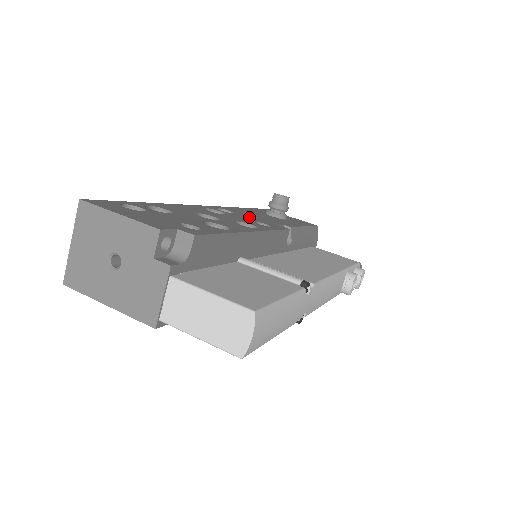
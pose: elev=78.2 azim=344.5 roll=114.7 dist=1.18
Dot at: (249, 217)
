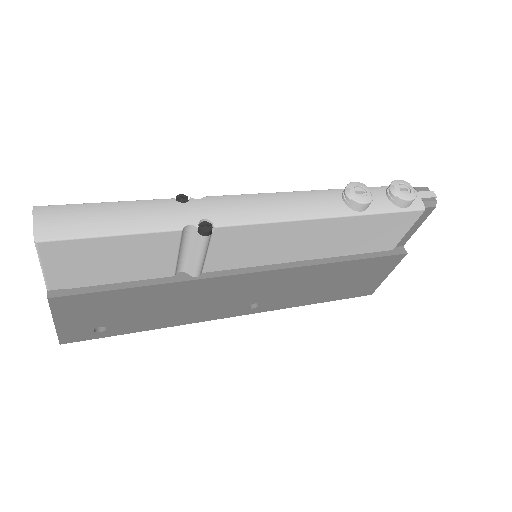
Dot at: occluded
